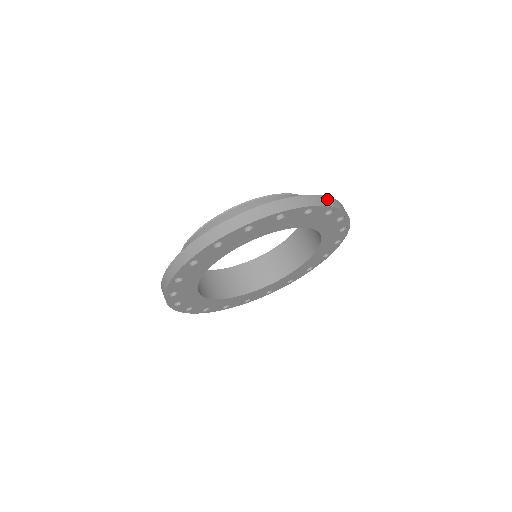
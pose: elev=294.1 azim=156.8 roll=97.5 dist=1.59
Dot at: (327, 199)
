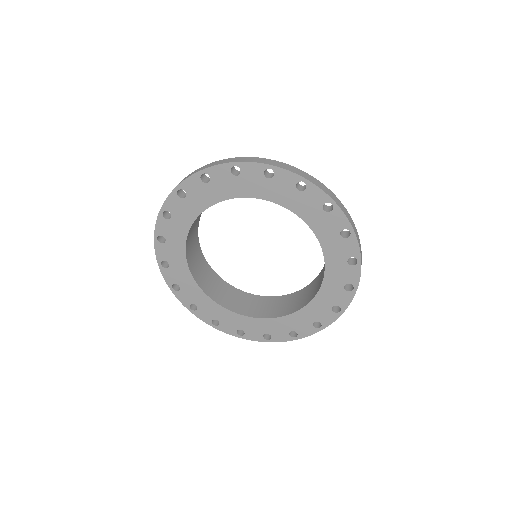
Dot at: occluded
